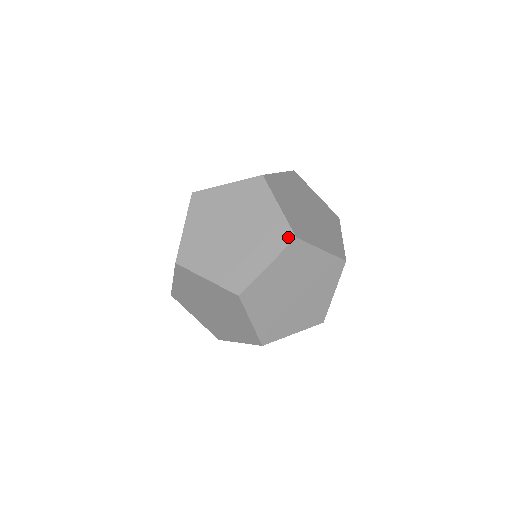
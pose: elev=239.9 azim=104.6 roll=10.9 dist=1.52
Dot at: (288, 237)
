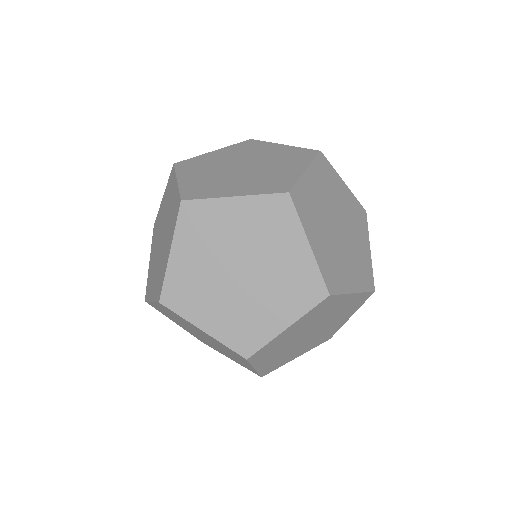
Dot at: (319, 293)
